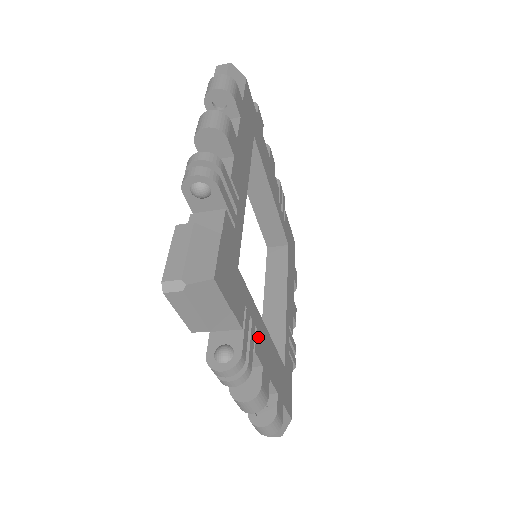
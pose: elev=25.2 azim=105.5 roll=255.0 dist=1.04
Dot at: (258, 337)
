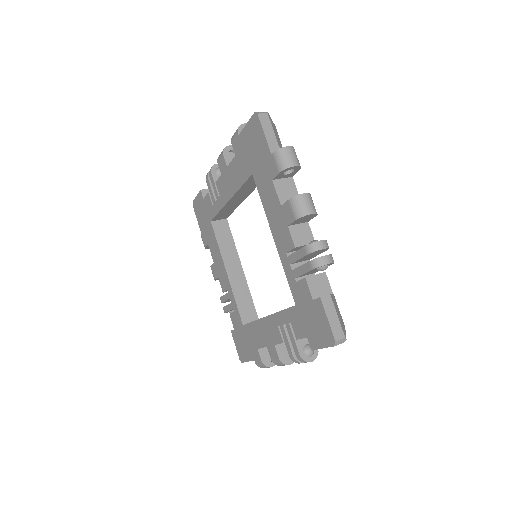
Dot at: occluded
